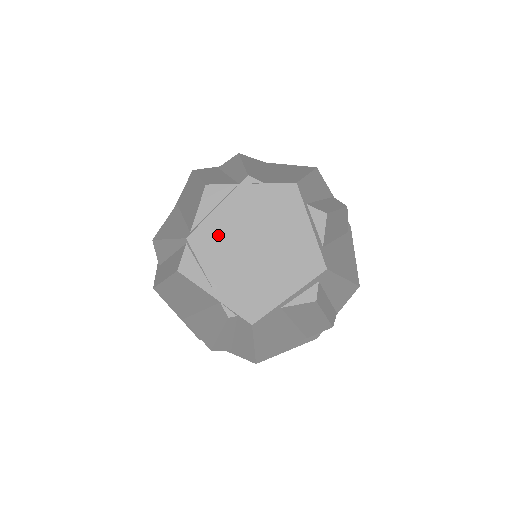
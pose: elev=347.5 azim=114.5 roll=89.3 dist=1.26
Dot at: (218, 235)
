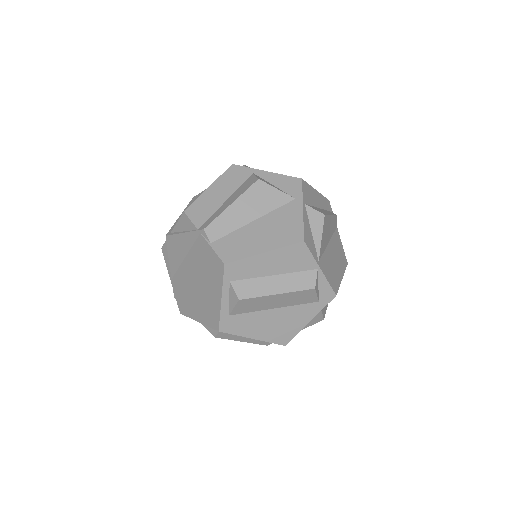
Dot at: (180, 250)
